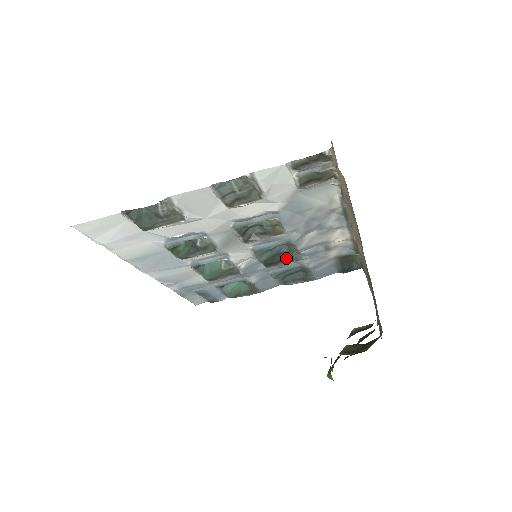
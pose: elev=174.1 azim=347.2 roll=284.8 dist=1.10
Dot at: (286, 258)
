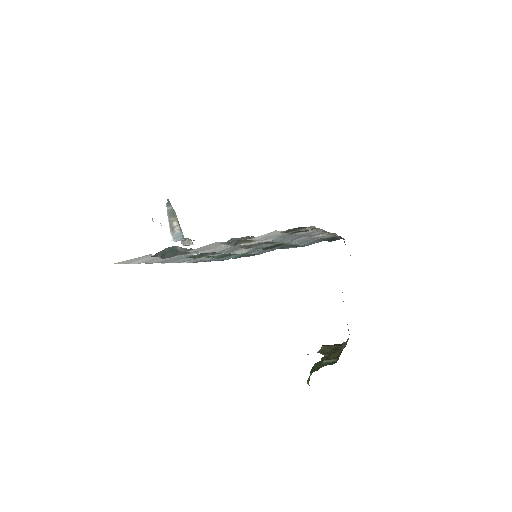
Dot at: (281, 244)
